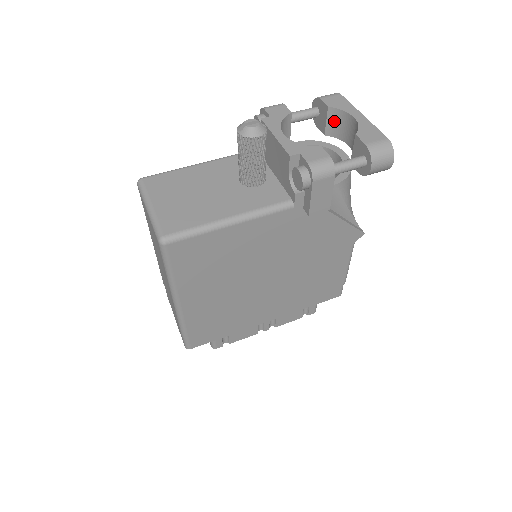
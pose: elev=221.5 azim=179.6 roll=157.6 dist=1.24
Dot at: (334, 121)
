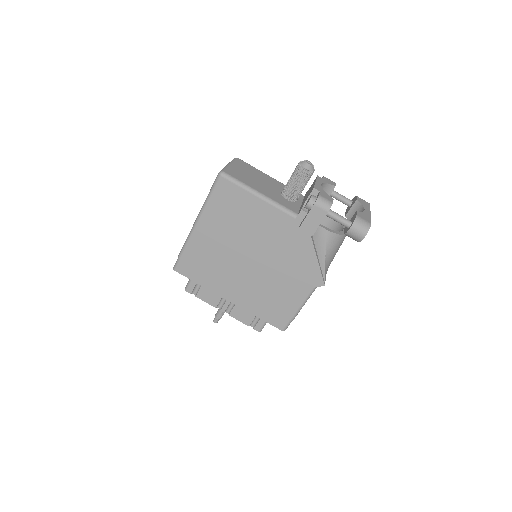
Dot at: (355, 210)
